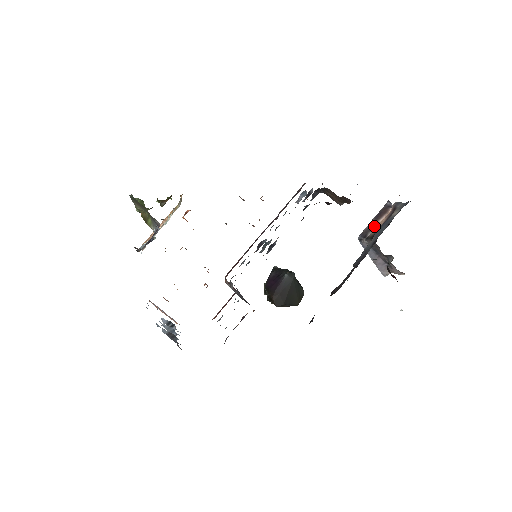
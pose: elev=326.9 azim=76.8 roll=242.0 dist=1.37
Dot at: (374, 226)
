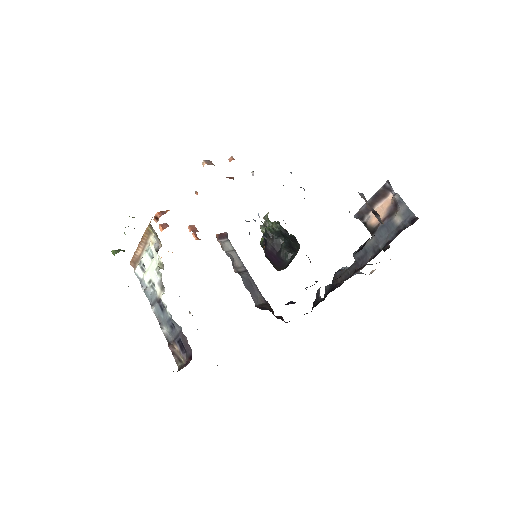
Dot at: occluded
